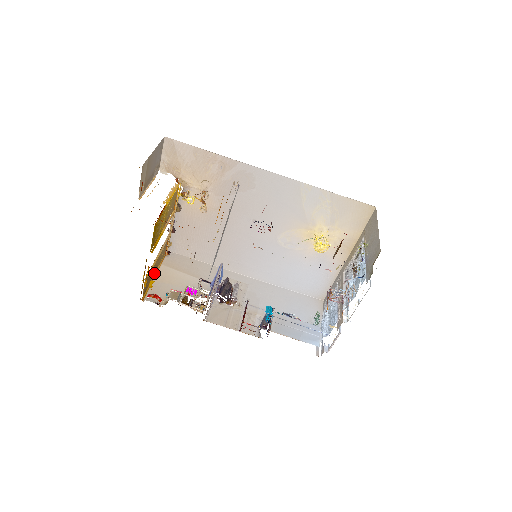
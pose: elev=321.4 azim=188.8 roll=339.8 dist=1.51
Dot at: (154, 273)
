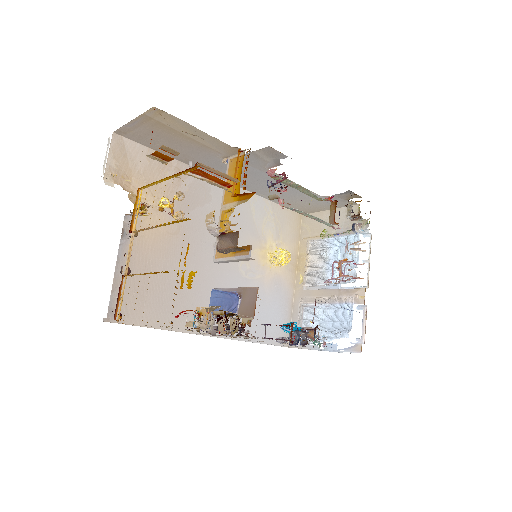
Dot at: occluded
